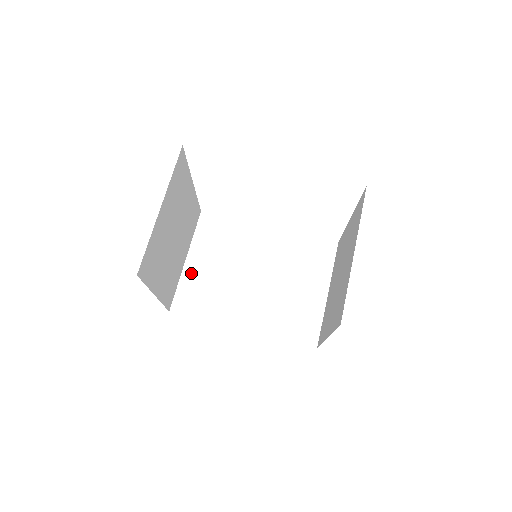
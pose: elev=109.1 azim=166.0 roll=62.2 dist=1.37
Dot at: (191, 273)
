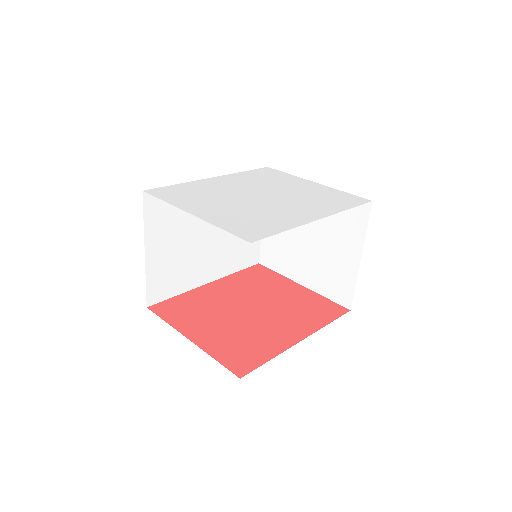
Dot at: (154, 263)
